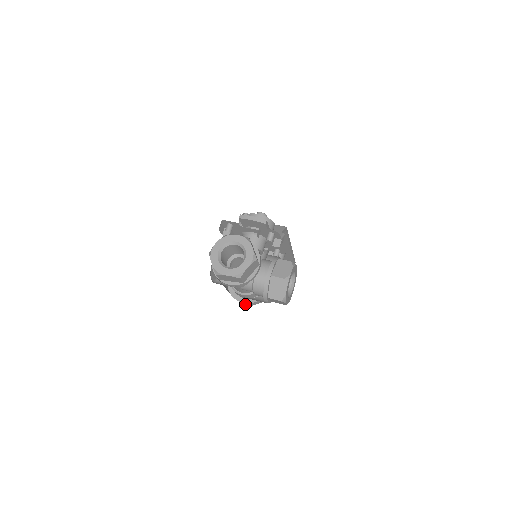
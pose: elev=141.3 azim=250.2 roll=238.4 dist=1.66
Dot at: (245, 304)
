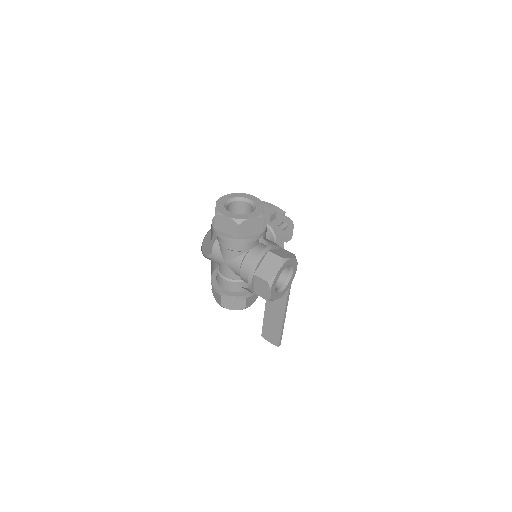
Dot at: (221, 299)
